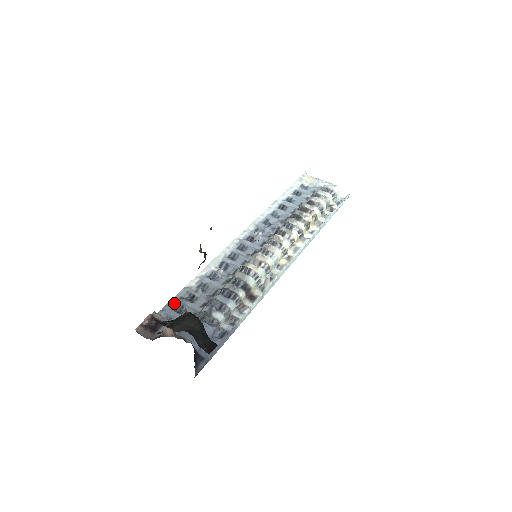
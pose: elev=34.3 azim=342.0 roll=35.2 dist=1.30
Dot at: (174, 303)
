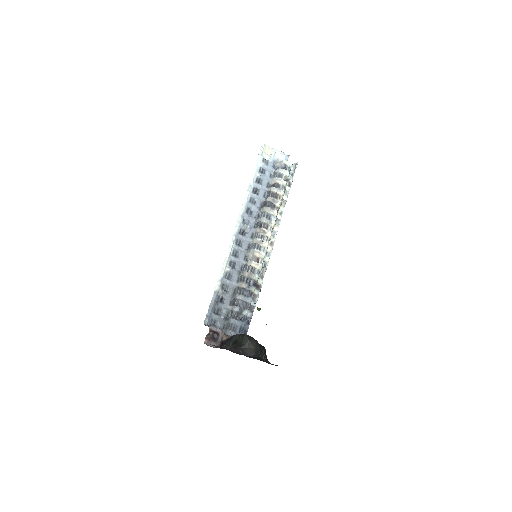
Dot at: (212, 308)
